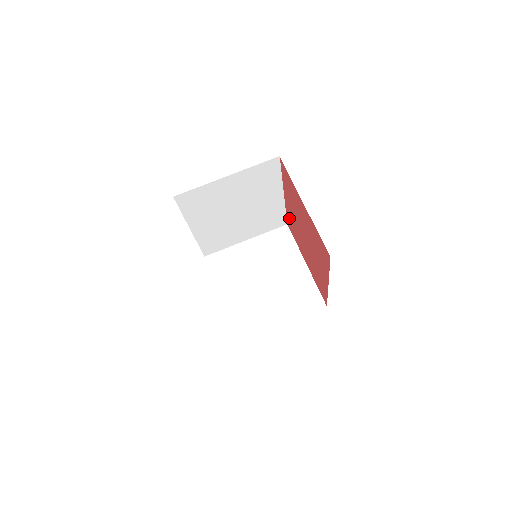
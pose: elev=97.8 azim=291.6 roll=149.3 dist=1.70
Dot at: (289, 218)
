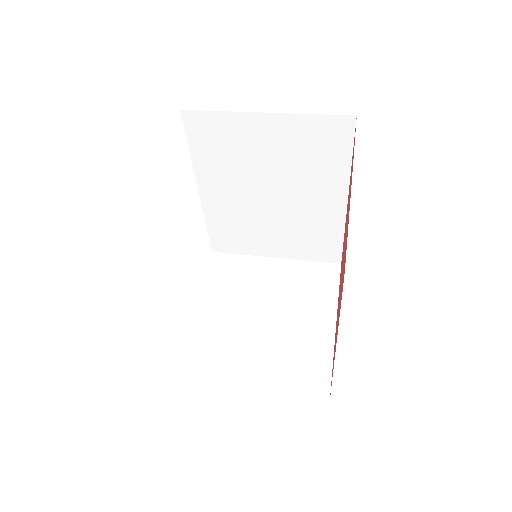
Dot at: occluded
